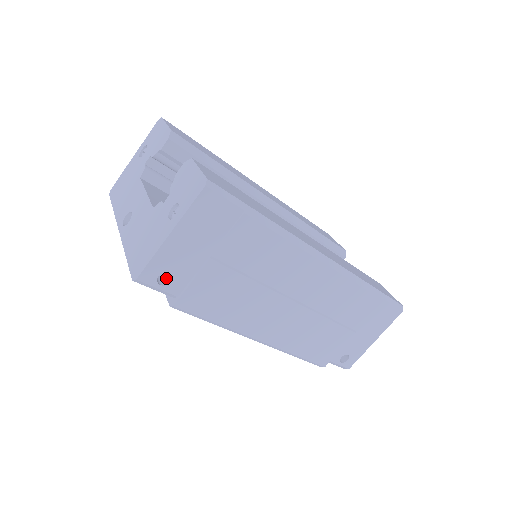
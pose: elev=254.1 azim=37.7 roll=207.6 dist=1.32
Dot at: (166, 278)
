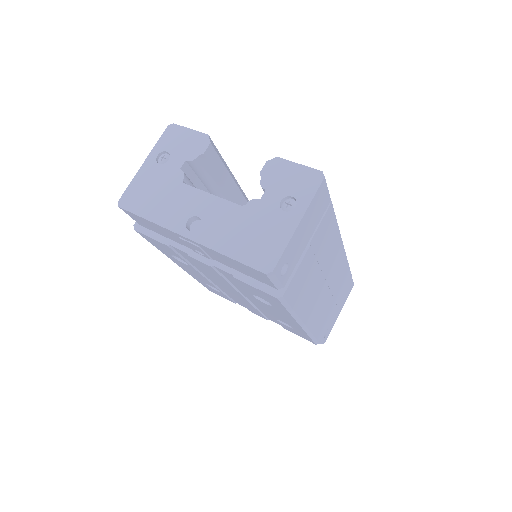
Dot at: occluded
